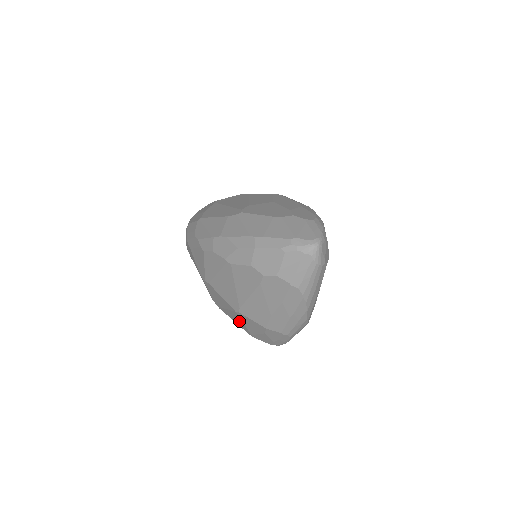
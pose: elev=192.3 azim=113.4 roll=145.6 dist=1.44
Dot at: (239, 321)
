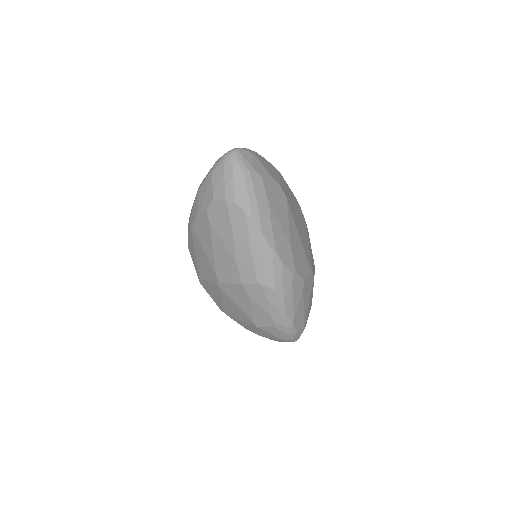
Dot at: (235, 307)
